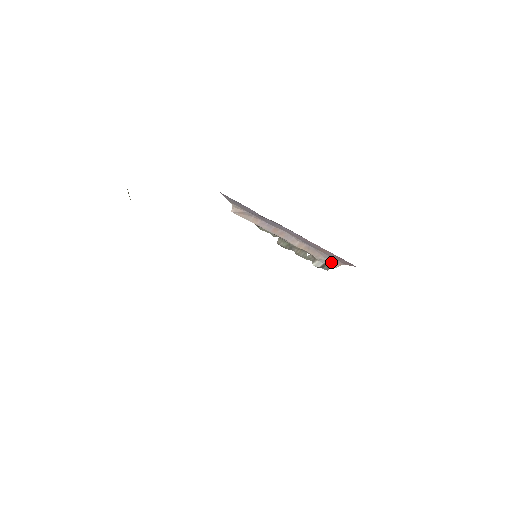
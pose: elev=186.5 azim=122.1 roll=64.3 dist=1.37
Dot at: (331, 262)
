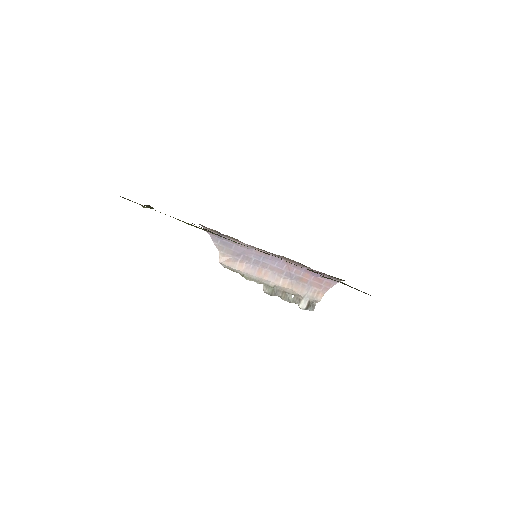
Dot at: (314, 295)
